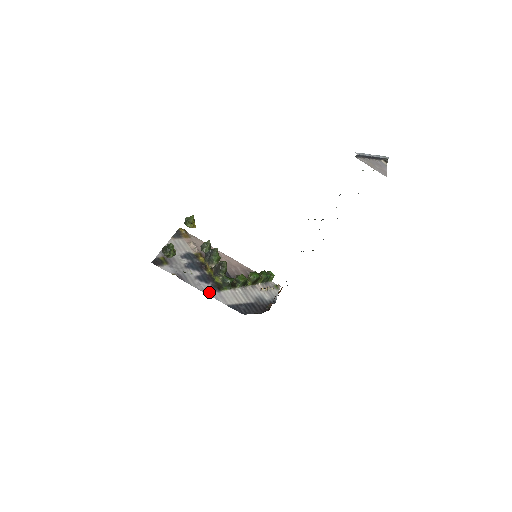
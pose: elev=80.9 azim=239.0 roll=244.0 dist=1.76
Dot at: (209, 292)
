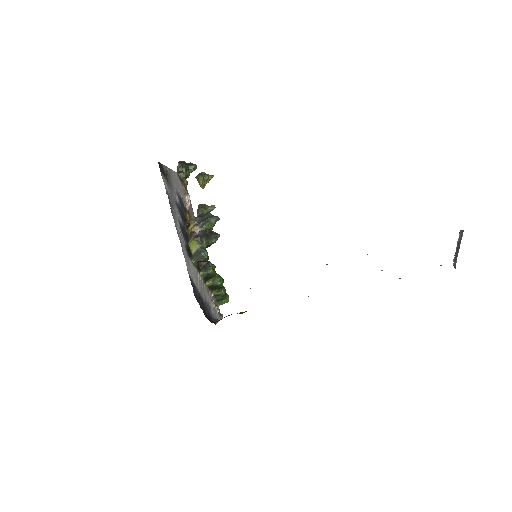
Dot at: (182, 245)
